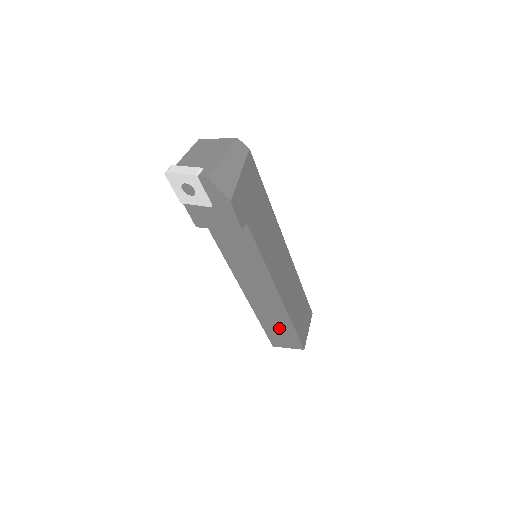
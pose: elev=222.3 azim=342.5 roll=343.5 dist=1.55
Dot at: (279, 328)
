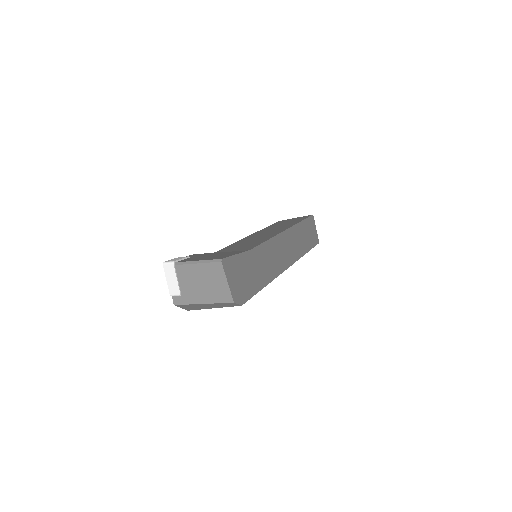
Dot at: occluded
